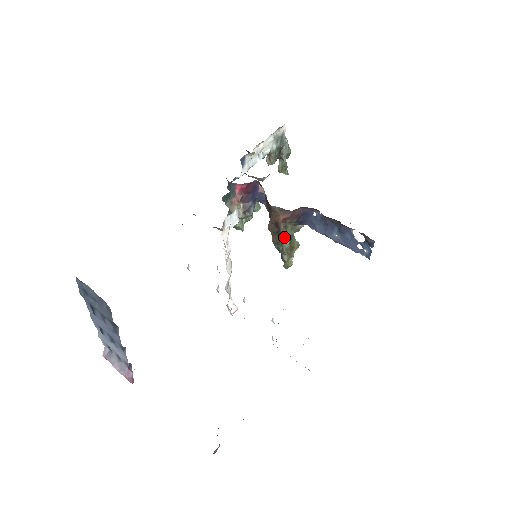
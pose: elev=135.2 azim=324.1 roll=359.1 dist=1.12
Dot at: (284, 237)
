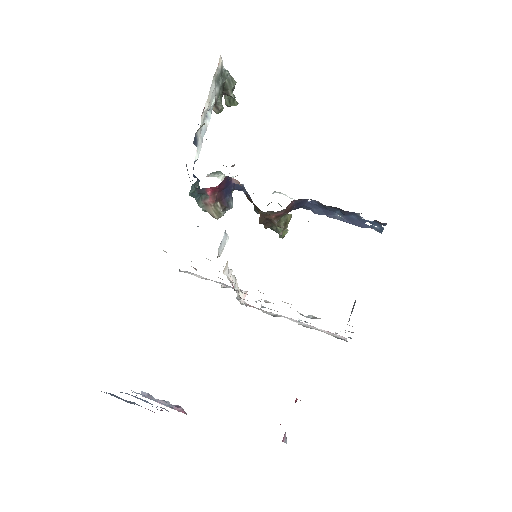
Dot at: (279, 226)
